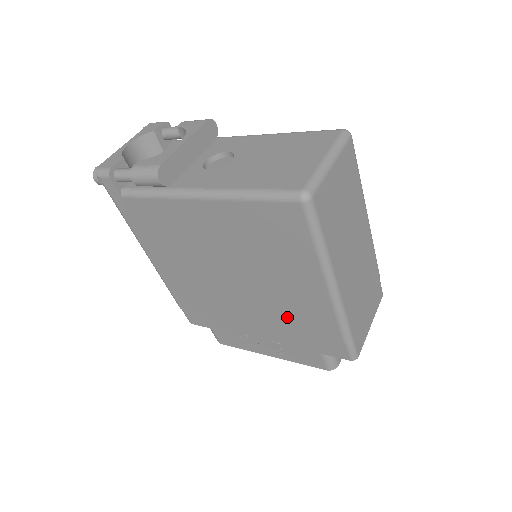
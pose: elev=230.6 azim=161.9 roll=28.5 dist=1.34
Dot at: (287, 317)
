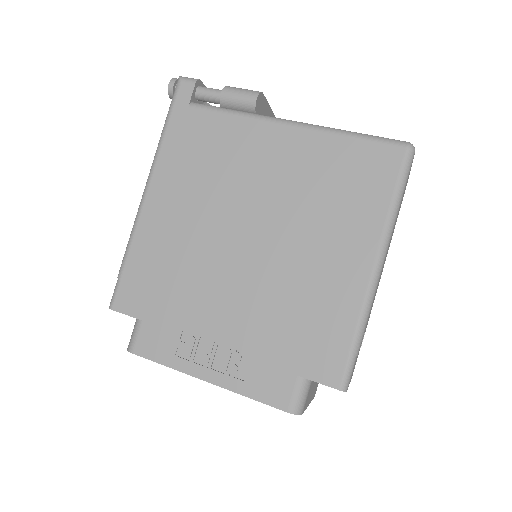
Dot at: (290, 301)
